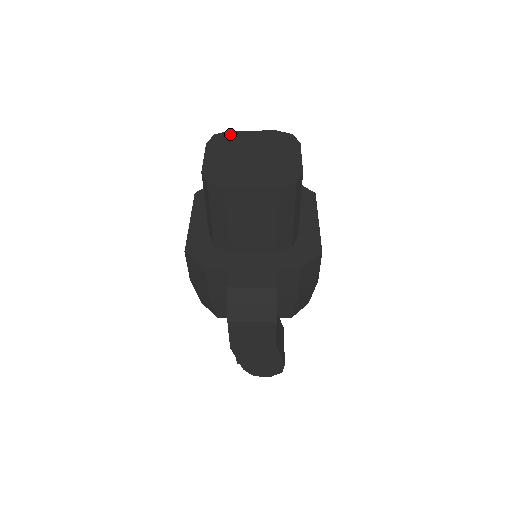
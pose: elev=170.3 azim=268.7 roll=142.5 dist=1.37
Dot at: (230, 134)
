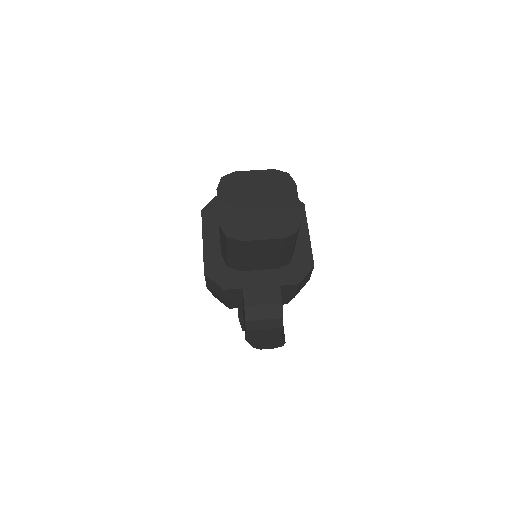
Dot at: (235, 176)
